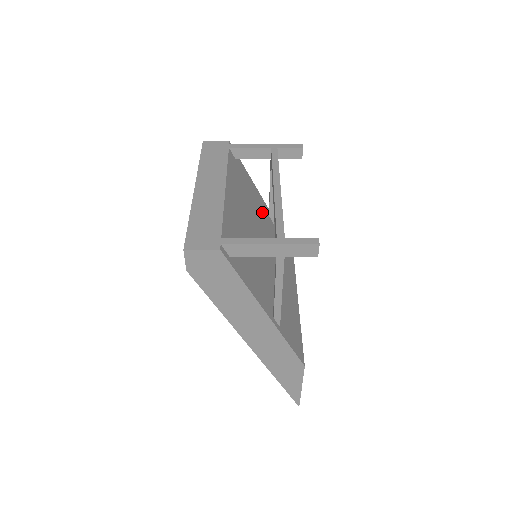
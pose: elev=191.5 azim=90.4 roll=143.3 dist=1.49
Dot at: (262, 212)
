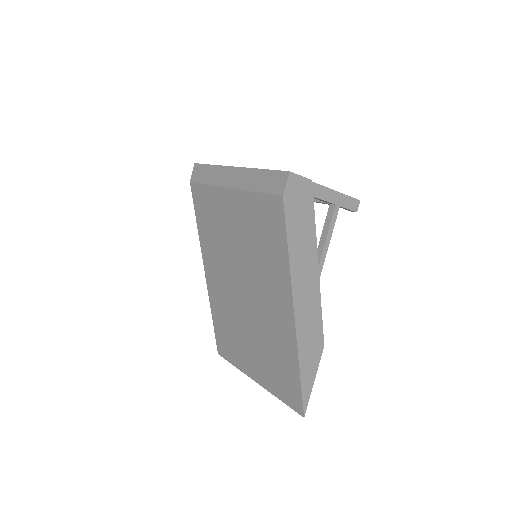
Dot at: occluded
